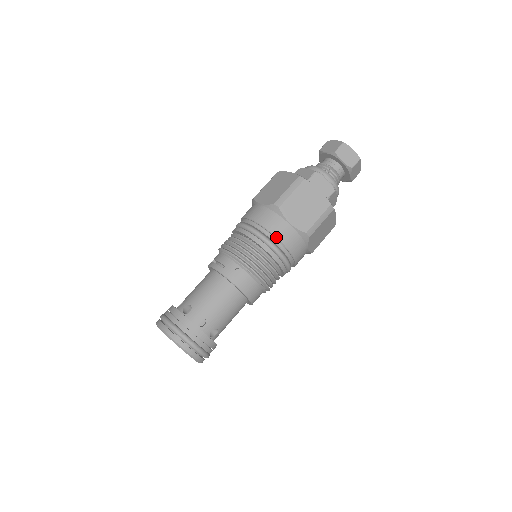
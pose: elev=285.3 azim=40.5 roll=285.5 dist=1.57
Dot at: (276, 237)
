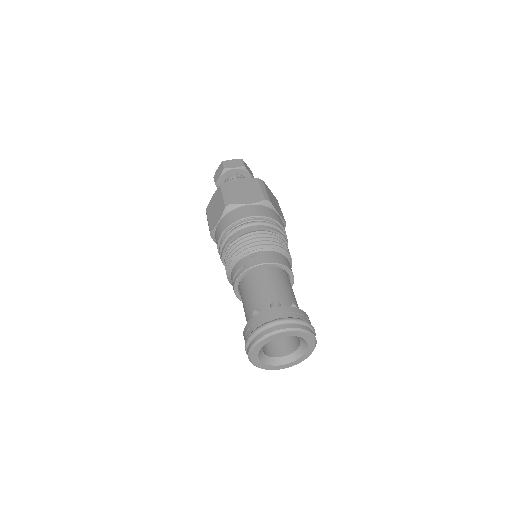
Dot at: (251, 216)
